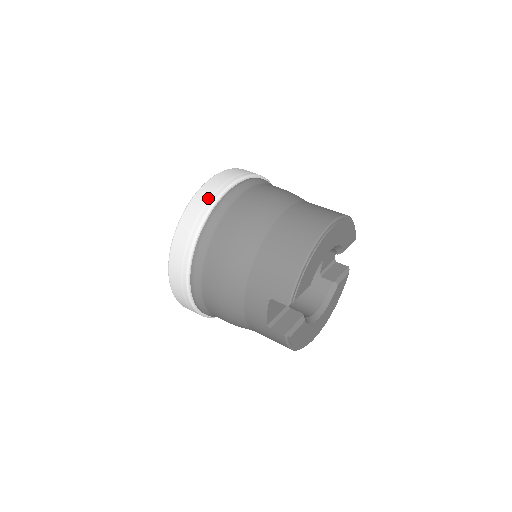
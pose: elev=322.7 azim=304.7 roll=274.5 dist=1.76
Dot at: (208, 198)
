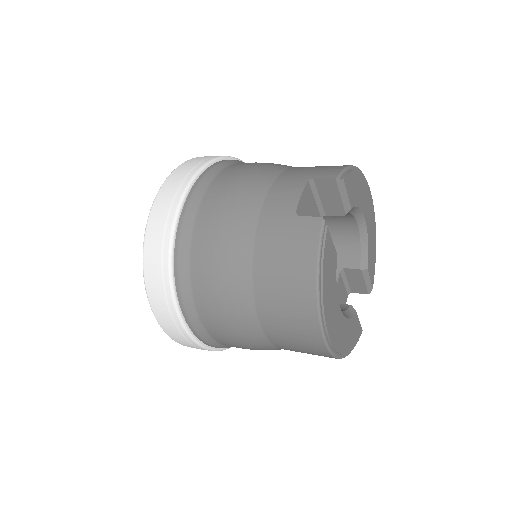
Dot at: occluded
